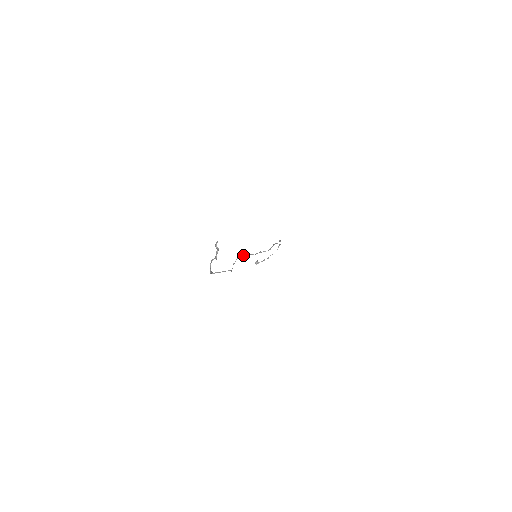
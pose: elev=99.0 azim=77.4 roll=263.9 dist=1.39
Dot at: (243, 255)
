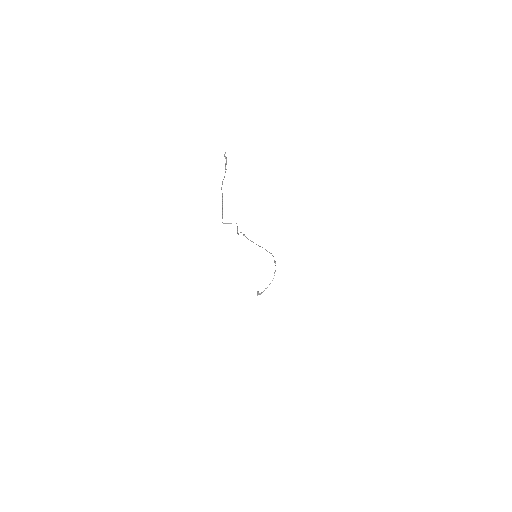
Dot at: (245, 236)
